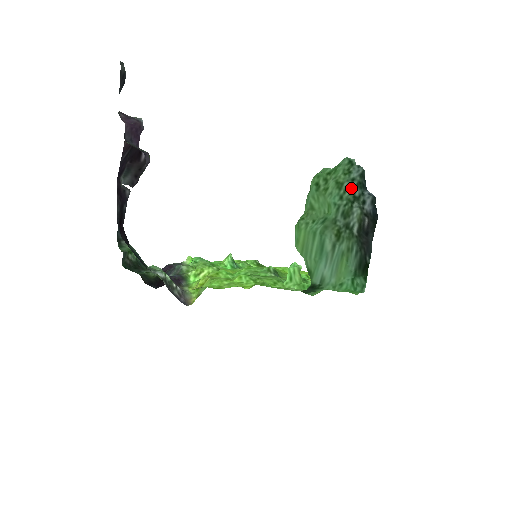
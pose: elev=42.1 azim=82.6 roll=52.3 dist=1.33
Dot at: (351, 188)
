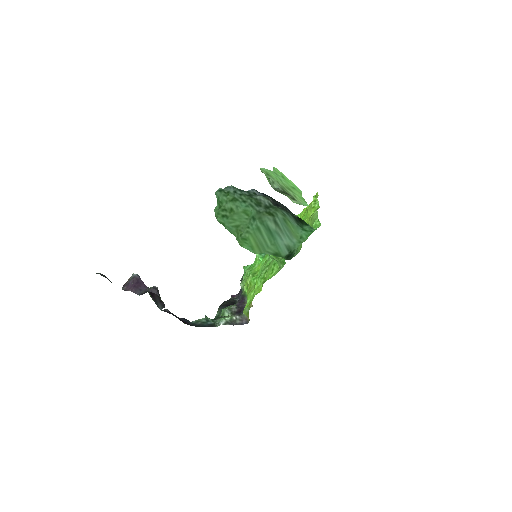
Dot at: (241, 195)
